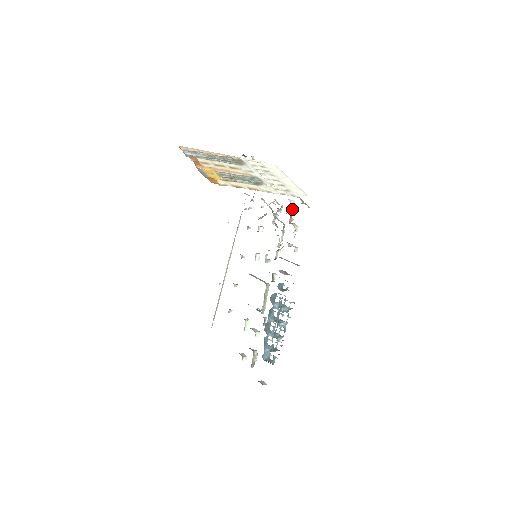
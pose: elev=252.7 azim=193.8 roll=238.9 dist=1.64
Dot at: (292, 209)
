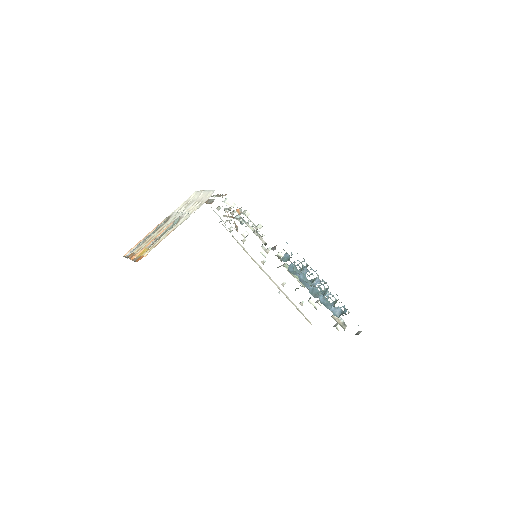
Dot at: (233, 204)
